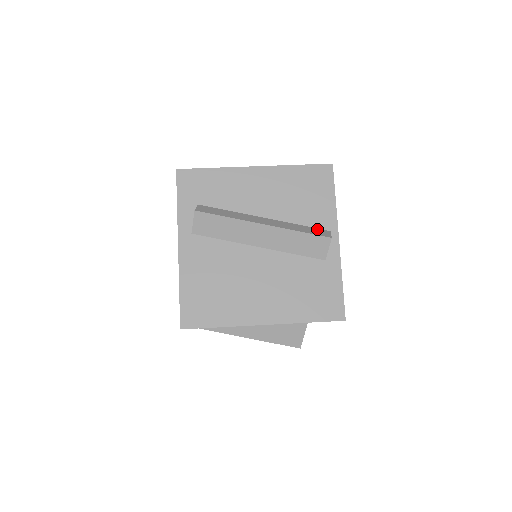
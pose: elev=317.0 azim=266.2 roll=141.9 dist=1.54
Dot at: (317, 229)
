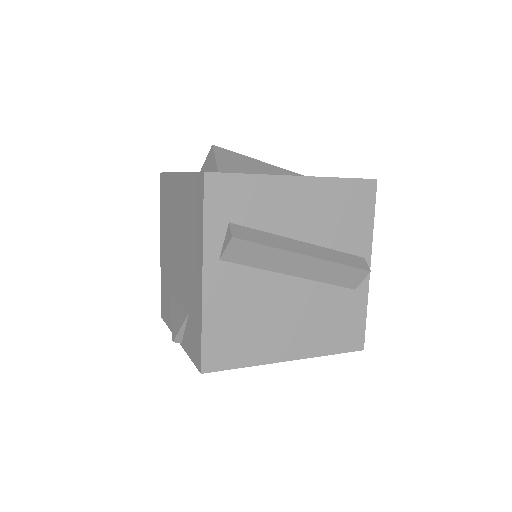
Dot at: (353, 256)
